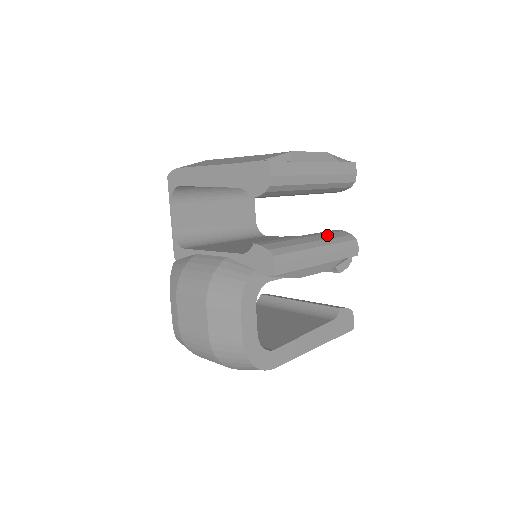
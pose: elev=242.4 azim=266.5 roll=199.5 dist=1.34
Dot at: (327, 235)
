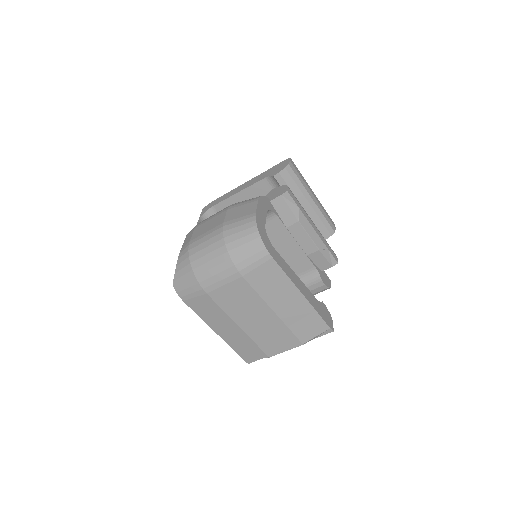
Dot at: occluded
